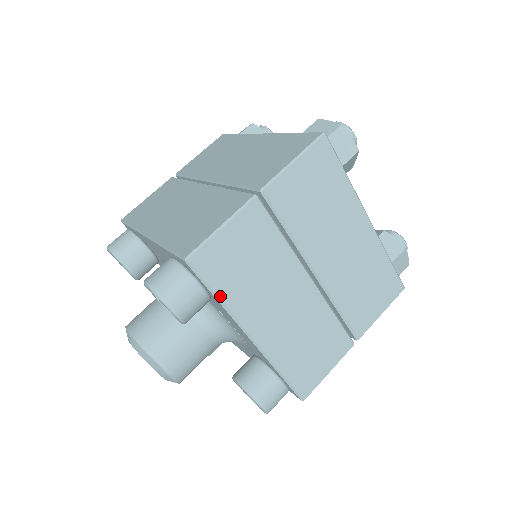
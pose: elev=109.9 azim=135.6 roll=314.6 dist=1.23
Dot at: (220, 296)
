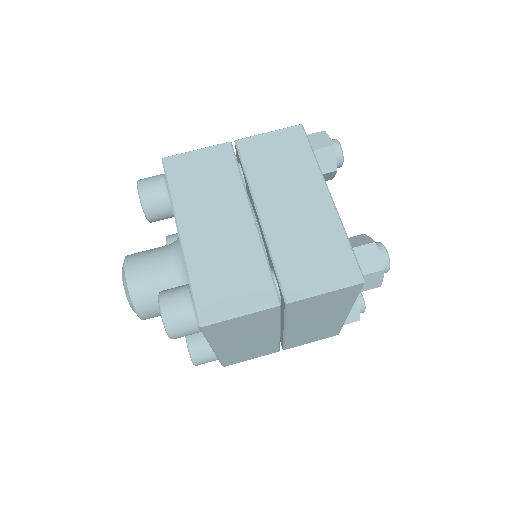
Dot at: (172, 190)
